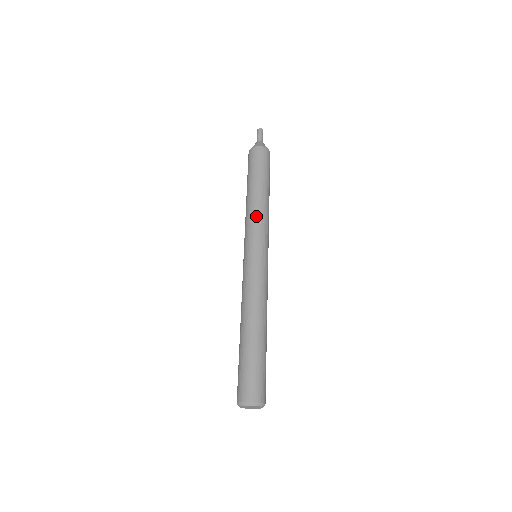
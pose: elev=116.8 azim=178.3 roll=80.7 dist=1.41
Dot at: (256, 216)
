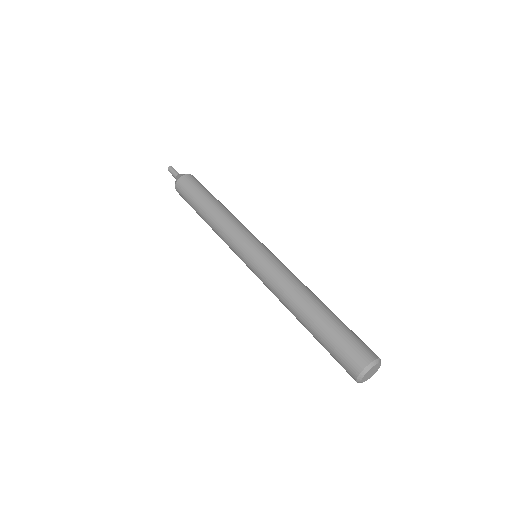
Dot at: (233, 222)
